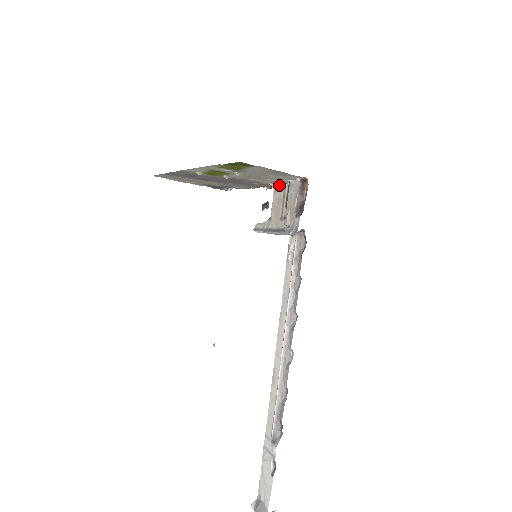
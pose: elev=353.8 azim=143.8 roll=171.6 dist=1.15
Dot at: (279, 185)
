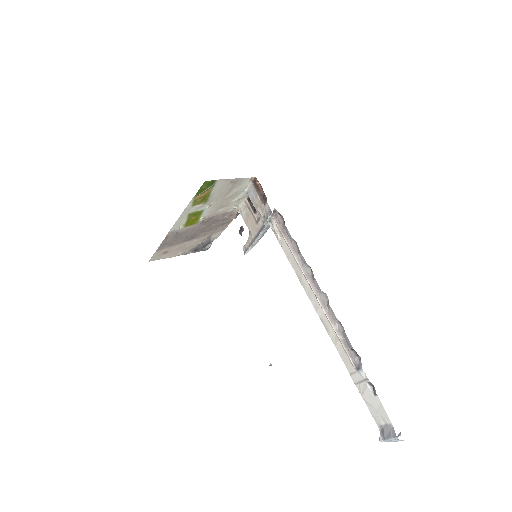
Dot at: (241, 205)
